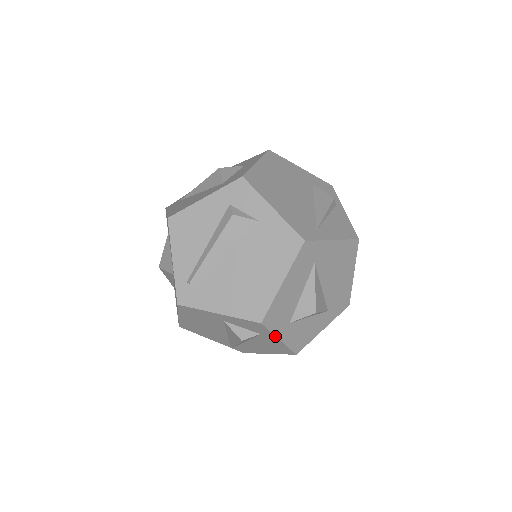
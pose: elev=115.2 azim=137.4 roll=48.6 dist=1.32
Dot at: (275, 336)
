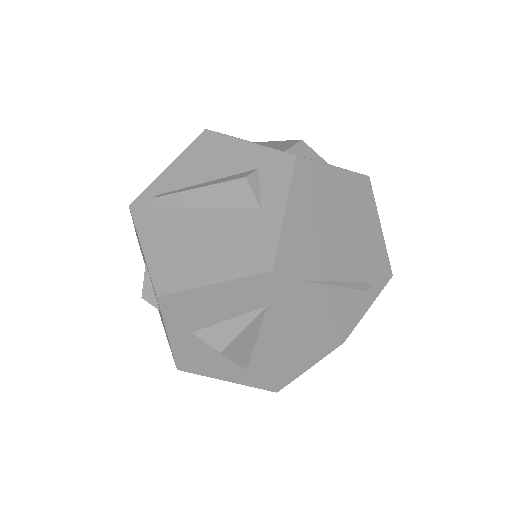
Dot at: (165, 326)
